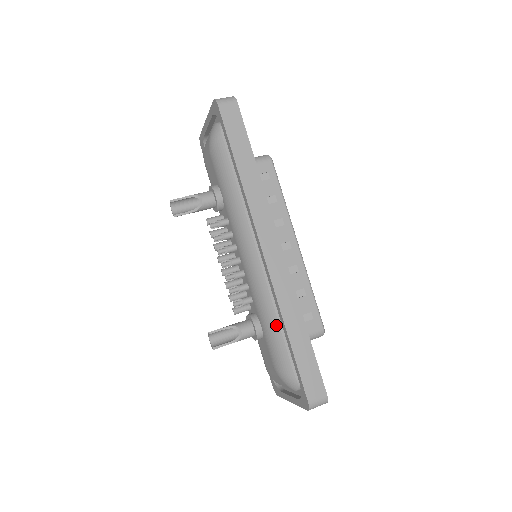
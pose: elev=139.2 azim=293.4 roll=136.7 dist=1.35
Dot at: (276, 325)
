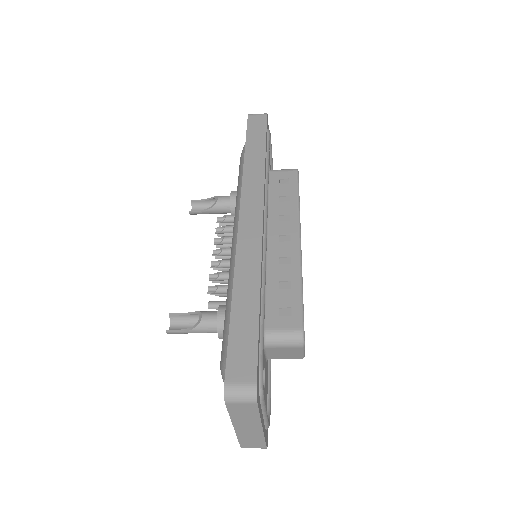
Dot at: occluded
